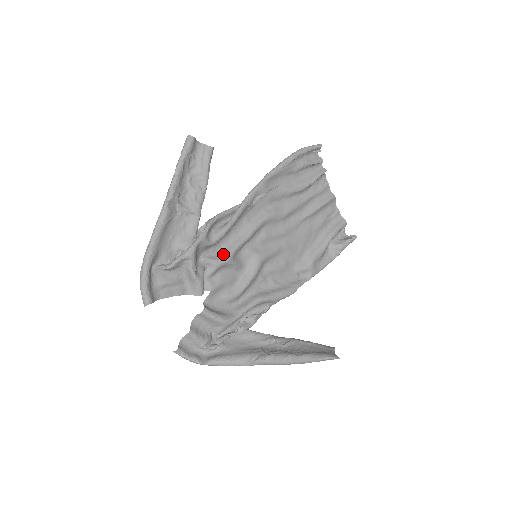
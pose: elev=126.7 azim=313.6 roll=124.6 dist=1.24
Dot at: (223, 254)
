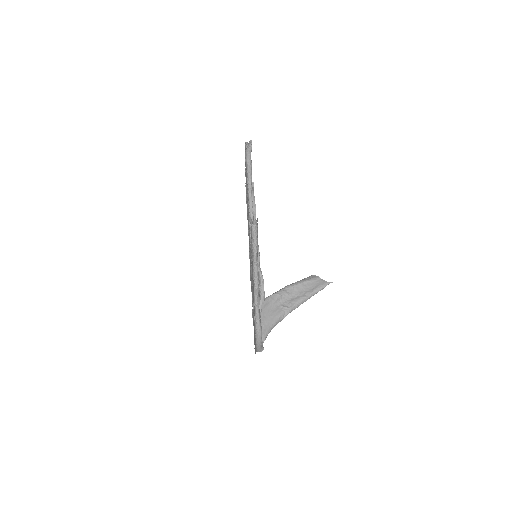
Dot at: occluded
